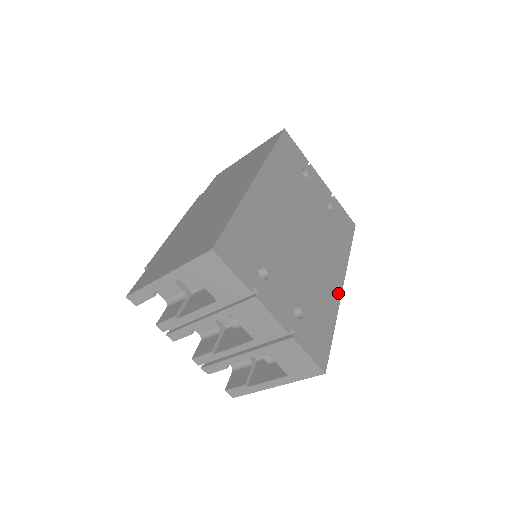
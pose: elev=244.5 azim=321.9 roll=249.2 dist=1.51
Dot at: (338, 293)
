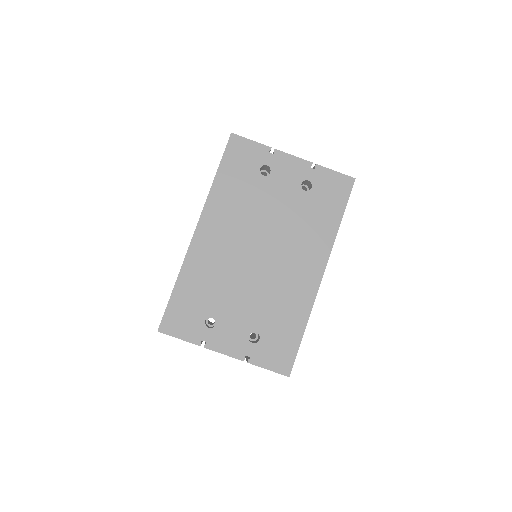
Dot at: (314, 289)
